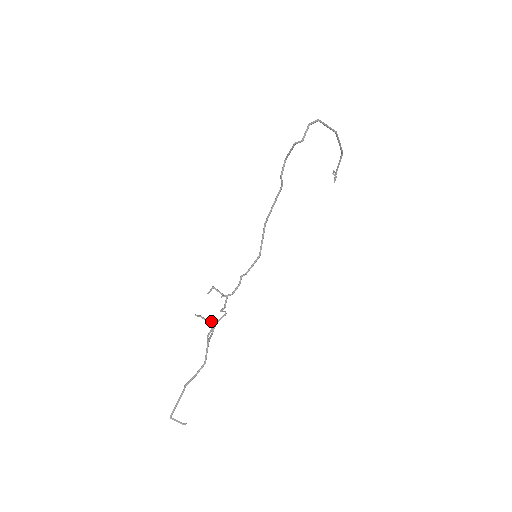
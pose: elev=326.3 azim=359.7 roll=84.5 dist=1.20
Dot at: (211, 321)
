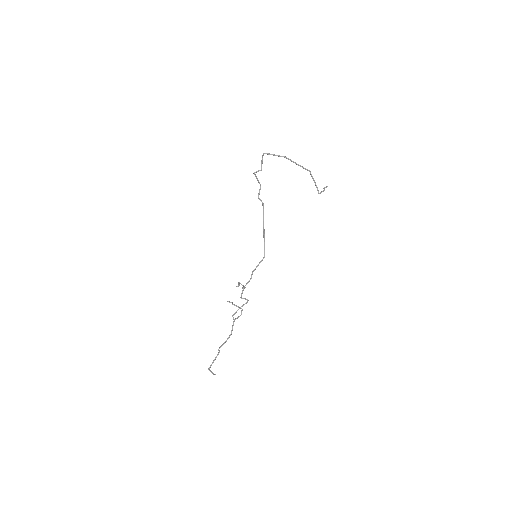
Dot at: (238, 306)
